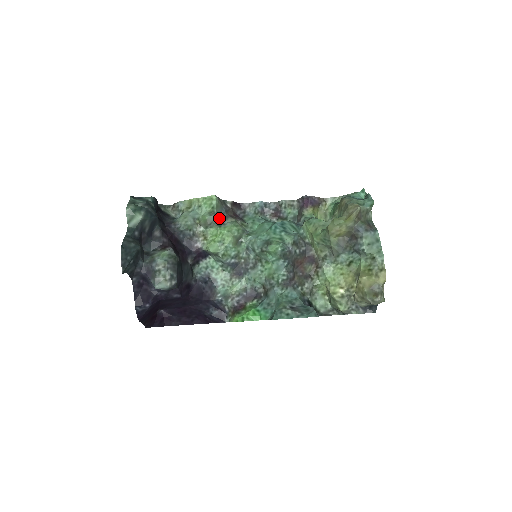
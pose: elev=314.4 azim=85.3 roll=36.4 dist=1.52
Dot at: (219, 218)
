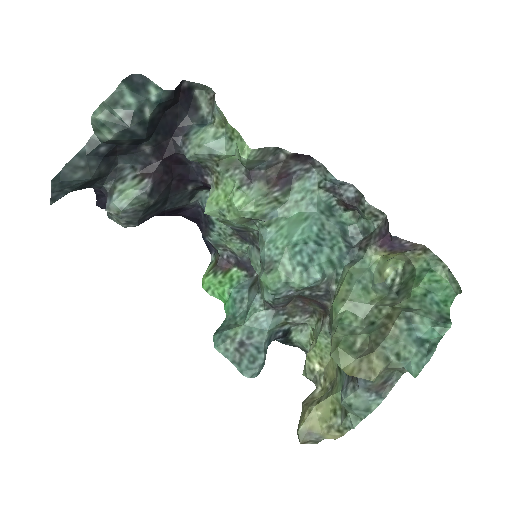
Dot at: (250, 171)
